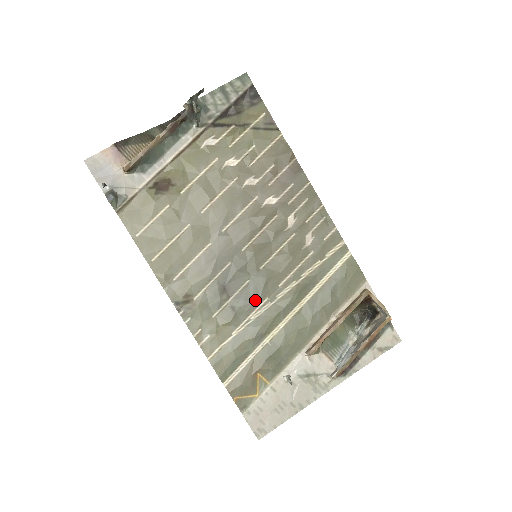
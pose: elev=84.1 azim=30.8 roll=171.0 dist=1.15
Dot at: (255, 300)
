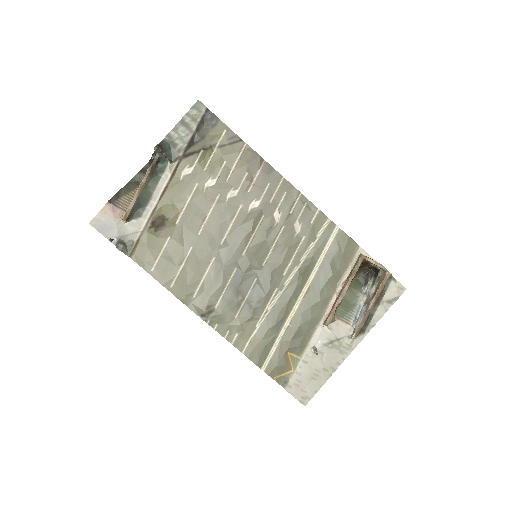
Dot at: (267, 293)
